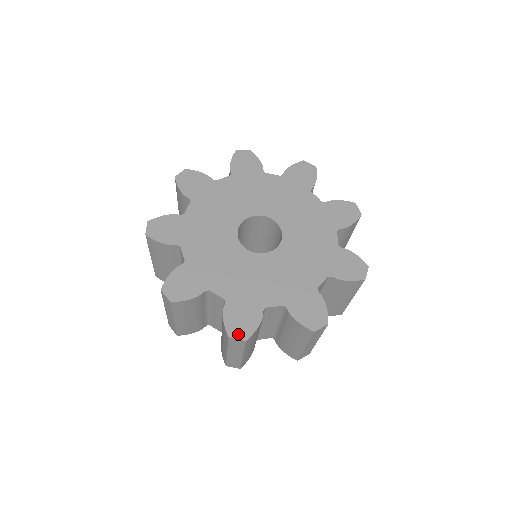
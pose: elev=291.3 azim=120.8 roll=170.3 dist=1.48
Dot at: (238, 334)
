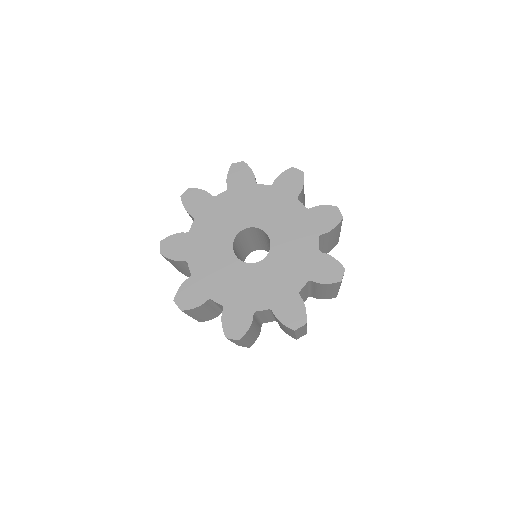
Dot at: (298, 324)
